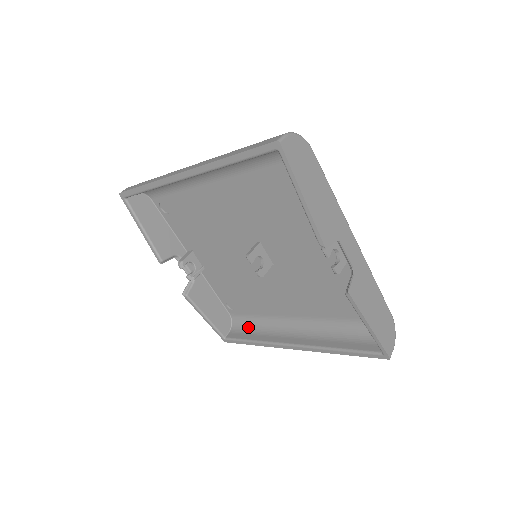
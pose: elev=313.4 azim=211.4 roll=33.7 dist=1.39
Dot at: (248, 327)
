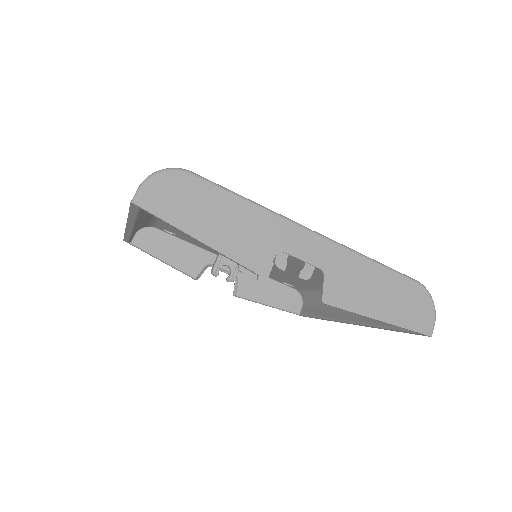
Dot at: (313, 300)
